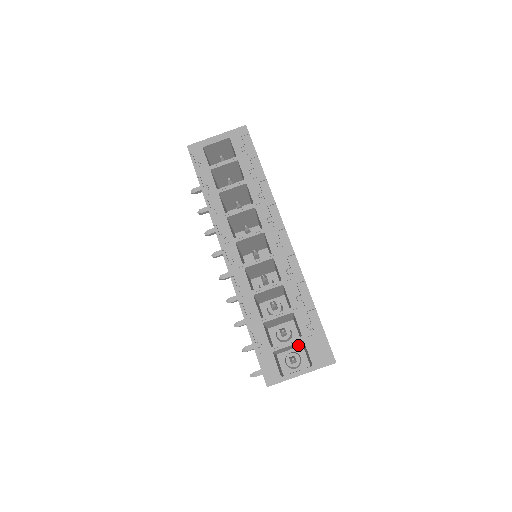
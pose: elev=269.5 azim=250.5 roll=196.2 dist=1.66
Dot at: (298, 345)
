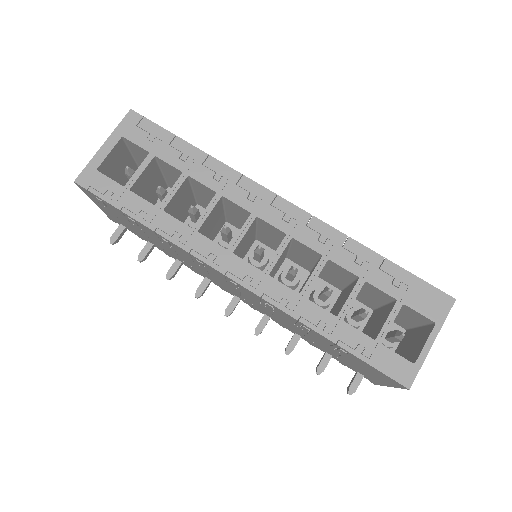
Dot at: occluded
